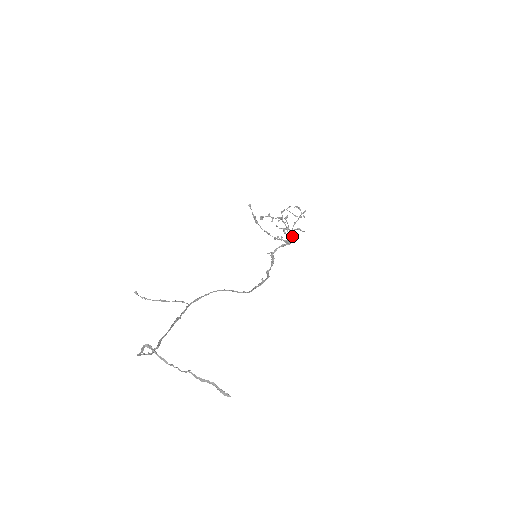
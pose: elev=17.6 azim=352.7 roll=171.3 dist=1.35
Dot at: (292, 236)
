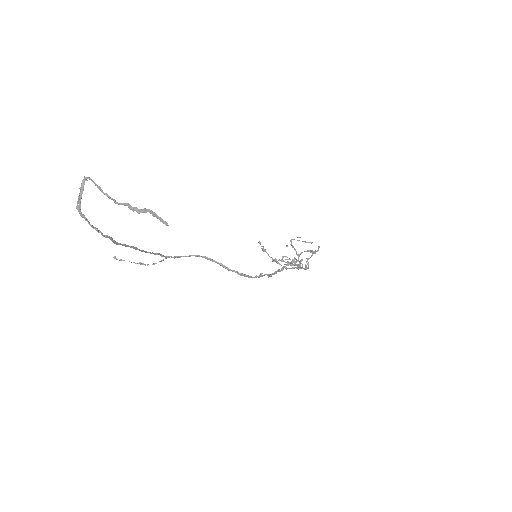
Dot at: (305, 268)
